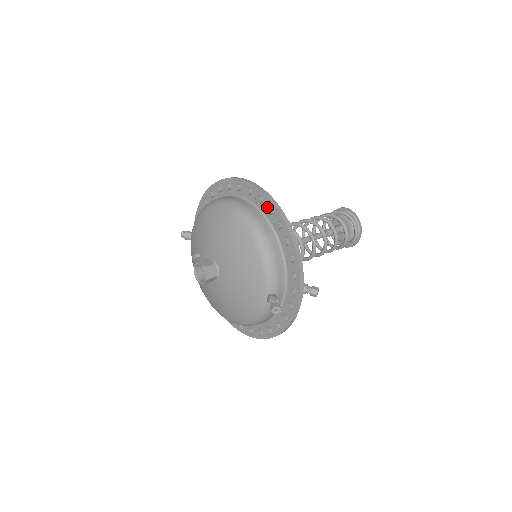
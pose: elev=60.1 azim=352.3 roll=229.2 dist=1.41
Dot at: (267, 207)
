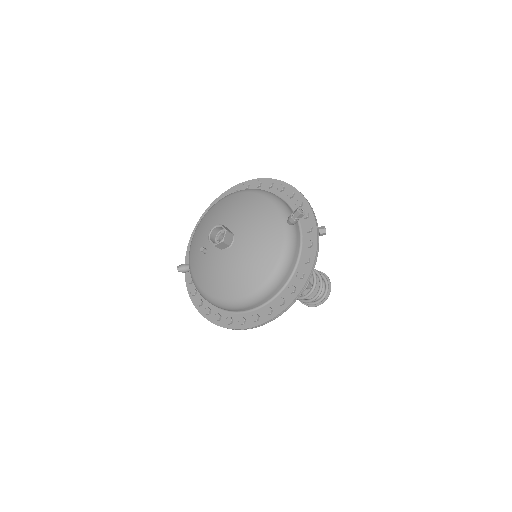
Dot at: (255, 182)
